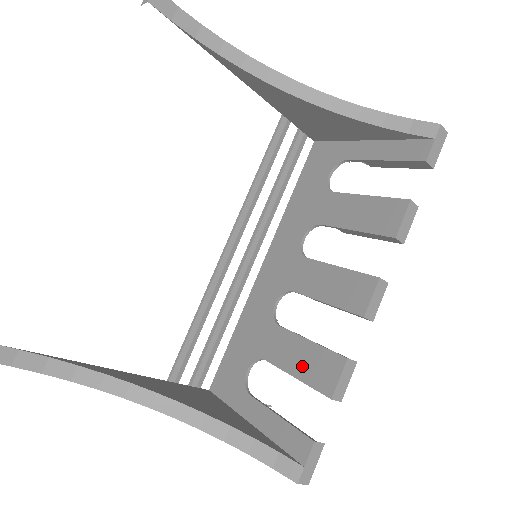
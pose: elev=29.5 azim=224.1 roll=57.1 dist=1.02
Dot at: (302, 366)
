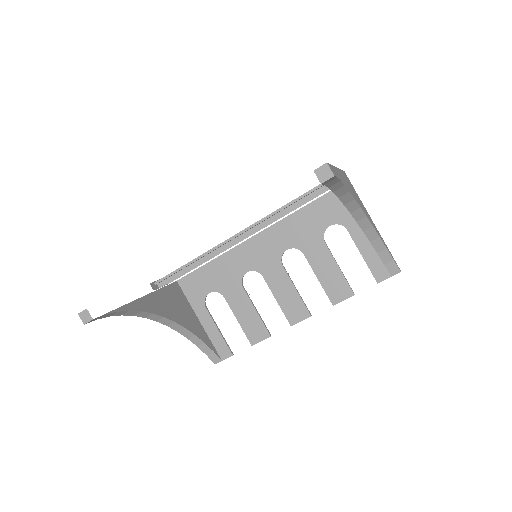
Dot at: (245, 320)
